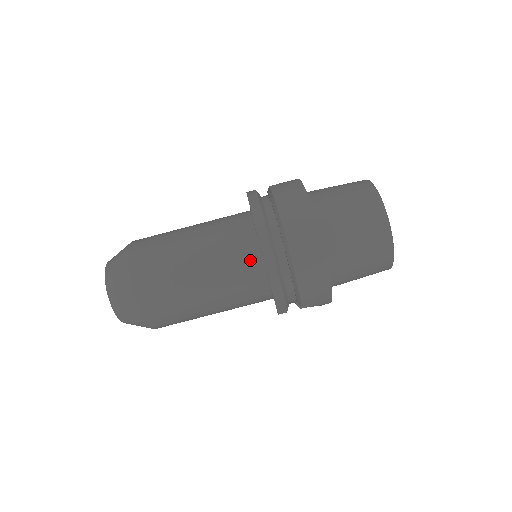
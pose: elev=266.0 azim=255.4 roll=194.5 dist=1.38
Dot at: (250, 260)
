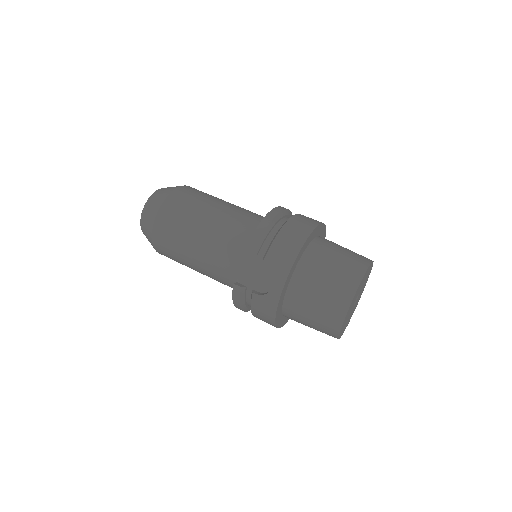
Dot at: (260, 220)
